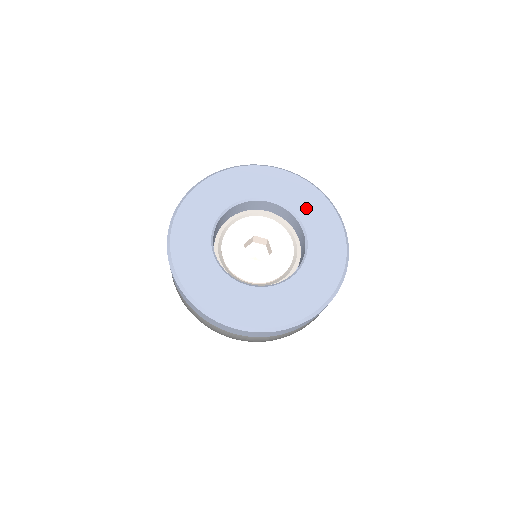
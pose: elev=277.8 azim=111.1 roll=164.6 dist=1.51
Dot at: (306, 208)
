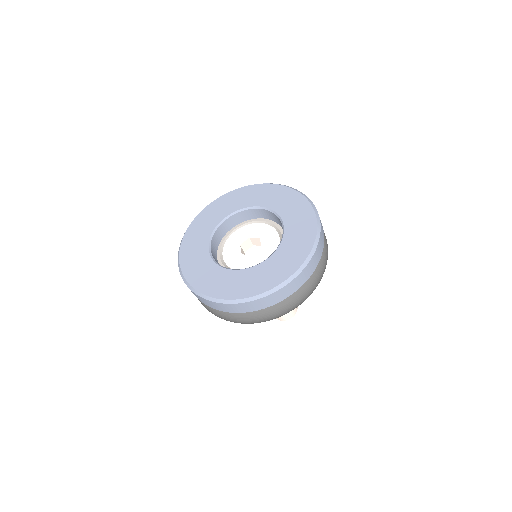
Dot at: (245, 200)
